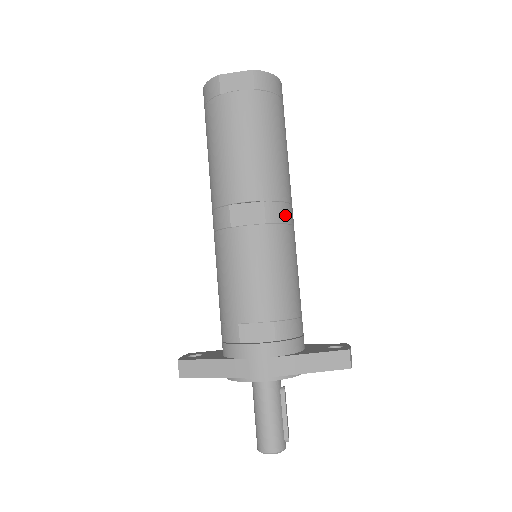
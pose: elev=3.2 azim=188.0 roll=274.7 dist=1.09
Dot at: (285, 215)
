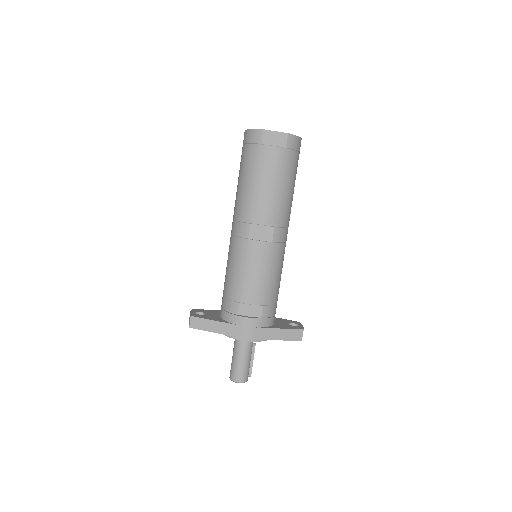
Dot at: (284, 237)
